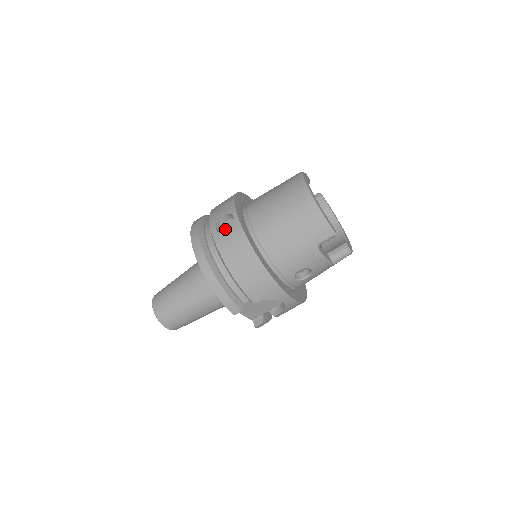
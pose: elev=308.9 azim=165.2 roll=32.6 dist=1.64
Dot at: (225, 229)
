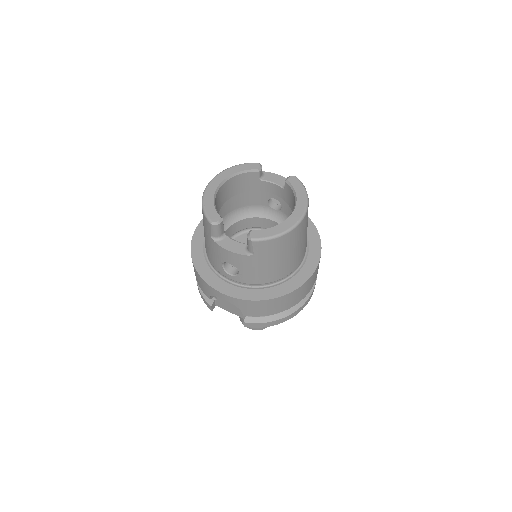
Dot at: occluded
